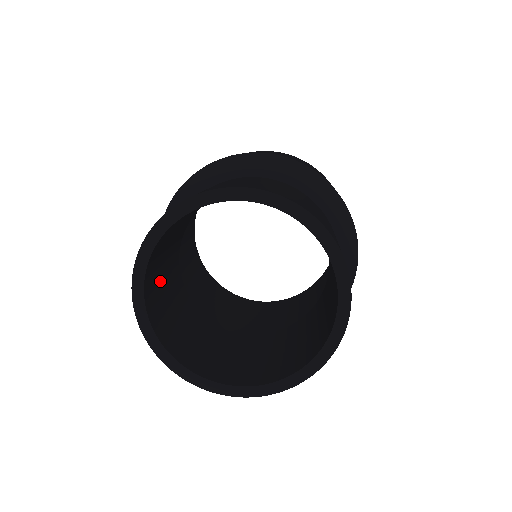
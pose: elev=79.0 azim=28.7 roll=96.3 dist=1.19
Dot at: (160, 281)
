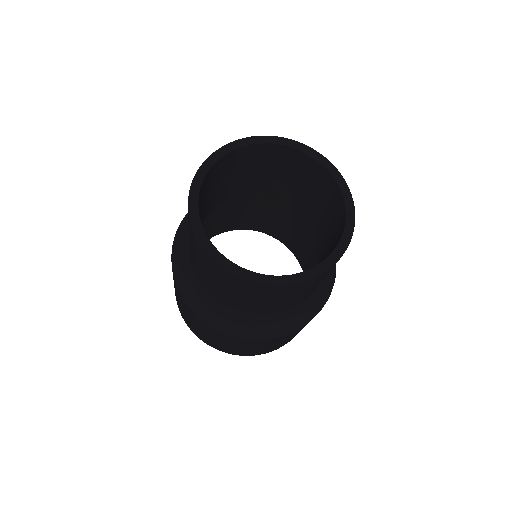
Dot at: occluded
